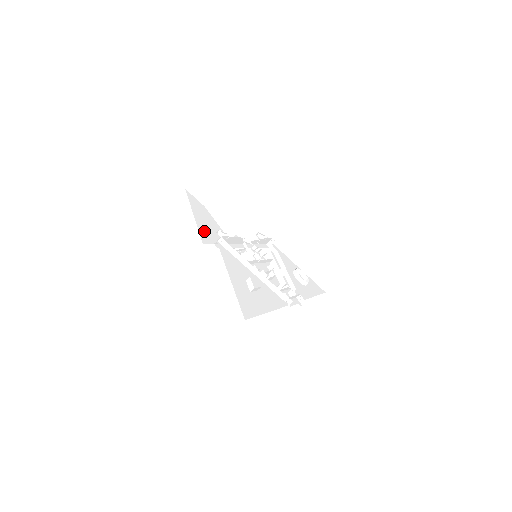
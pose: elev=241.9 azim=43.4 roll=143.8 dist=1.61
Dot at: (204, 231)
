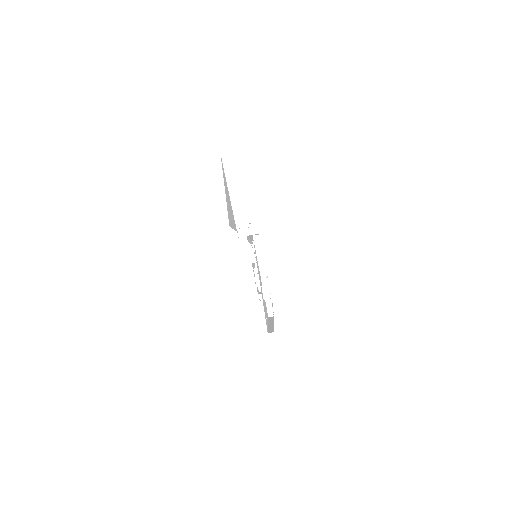
Dot at: (228, 210)
